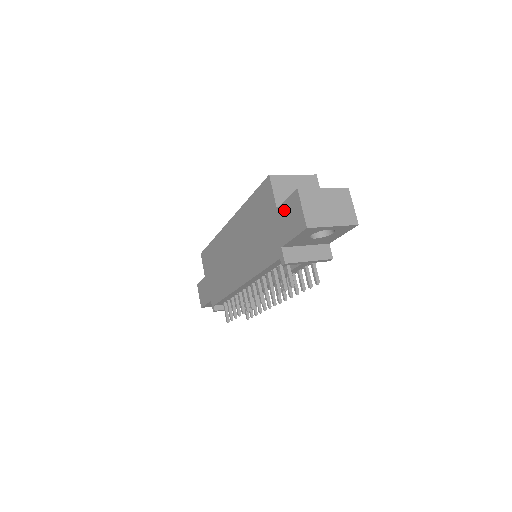
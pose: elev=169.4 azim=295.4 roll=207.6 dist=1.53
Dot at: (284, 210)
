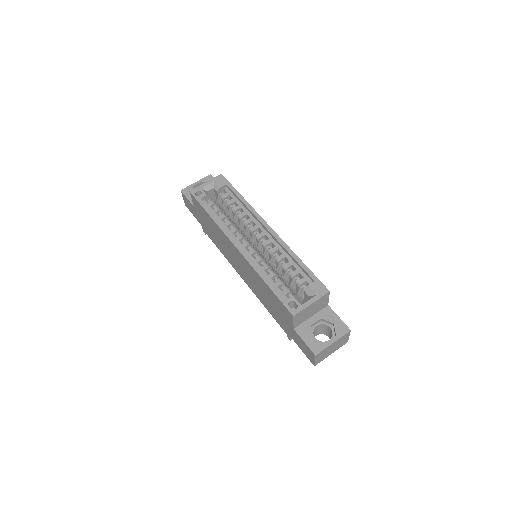
Dot at: (300, 339)
